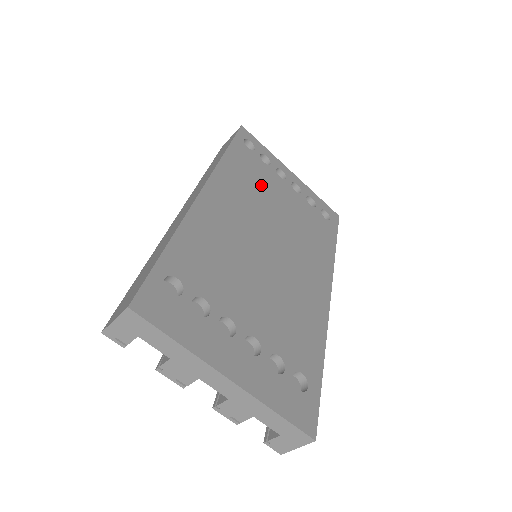
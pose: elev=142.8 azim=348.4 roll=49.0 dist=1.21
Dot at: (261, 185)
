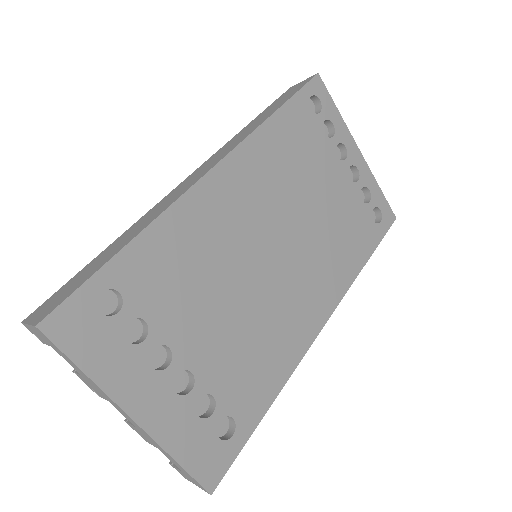
Dot at: (302, 167)
